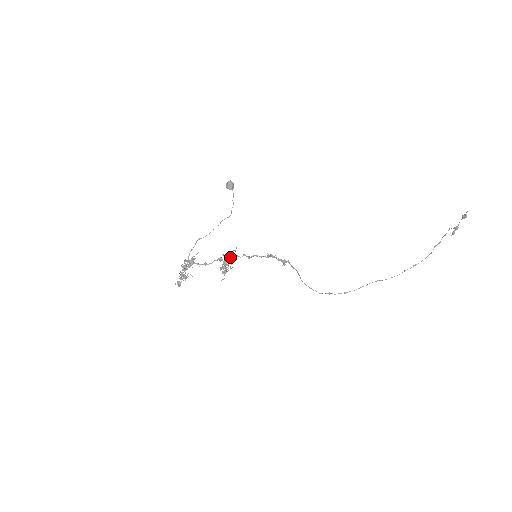
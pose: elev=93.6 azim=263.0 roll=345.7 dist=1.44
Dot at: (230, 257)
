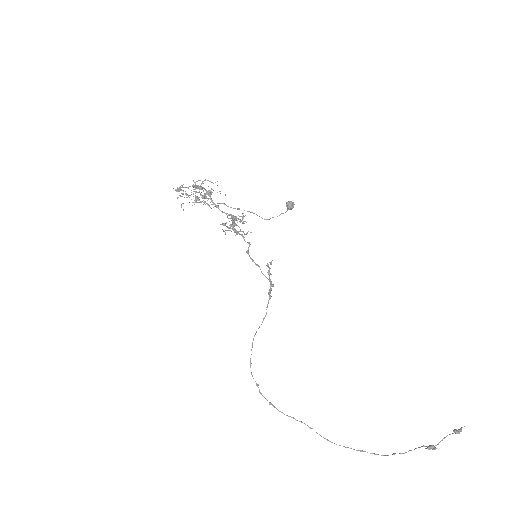
Dot at: occluded
